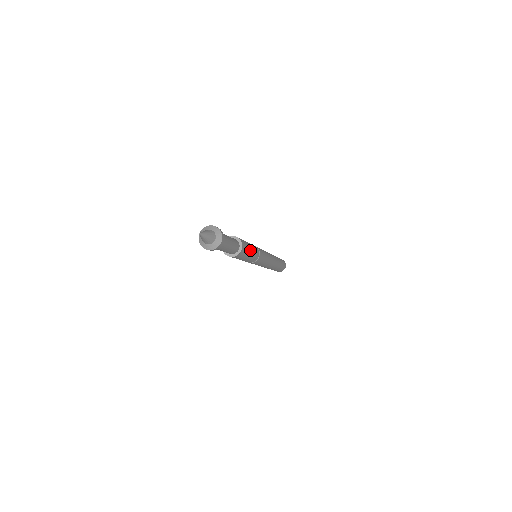
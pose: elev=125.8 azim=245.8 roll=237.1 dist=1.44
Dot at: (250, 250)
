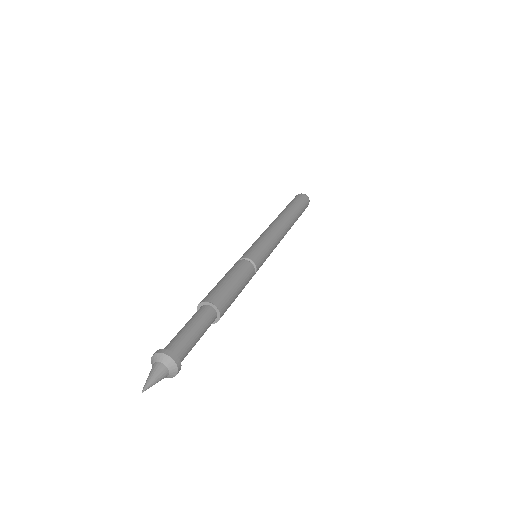
Dot at: (237, 296)
